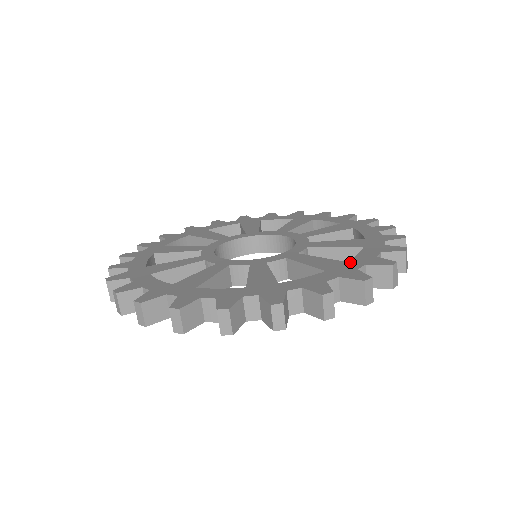
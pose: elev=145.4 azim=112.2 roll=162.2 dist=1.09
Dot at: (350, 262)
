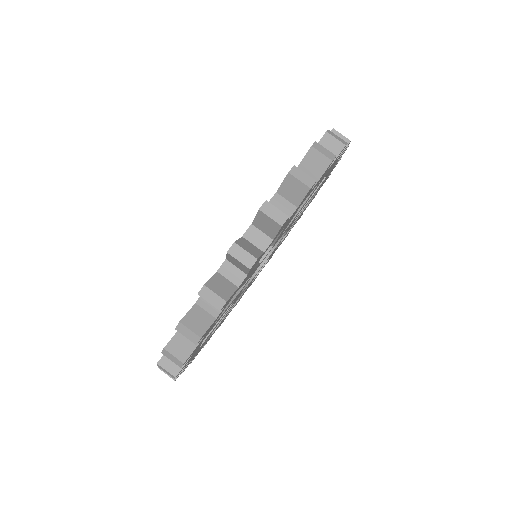
Dot at: occluded
